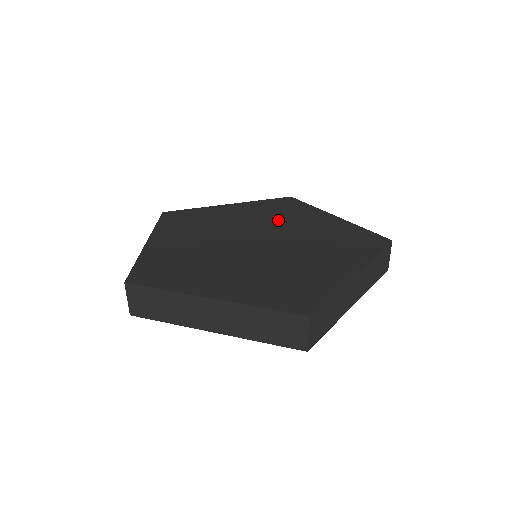
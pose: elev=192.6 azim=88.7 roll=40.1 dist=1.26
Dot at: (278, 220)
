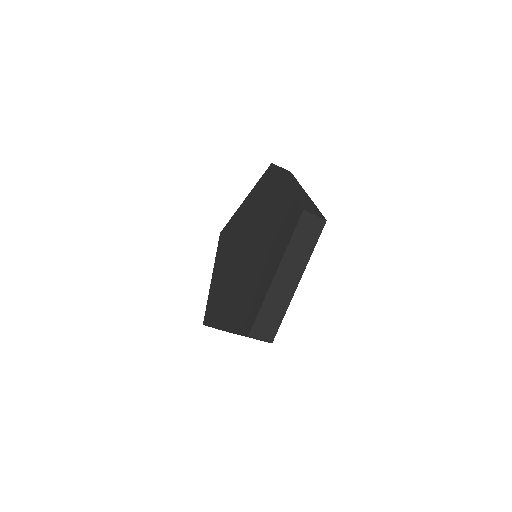
Dot at: (259, 213)
